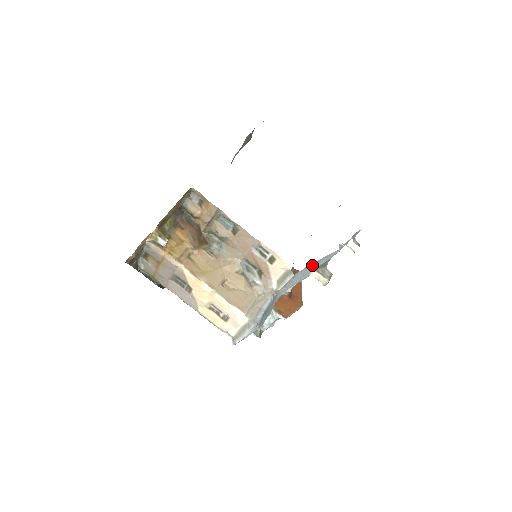
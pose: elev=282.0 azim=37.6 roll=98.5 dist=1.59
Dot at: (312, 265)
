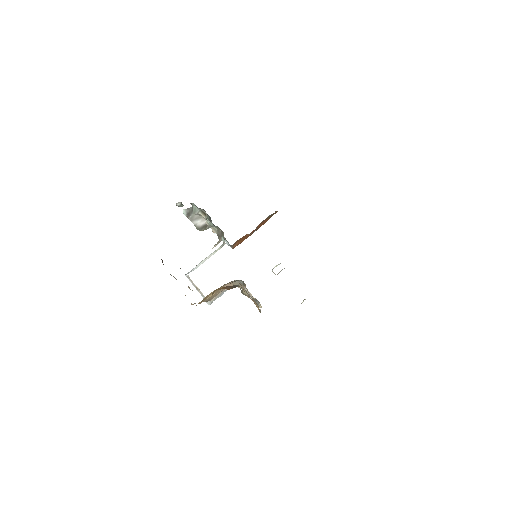
Dot at: occluded
